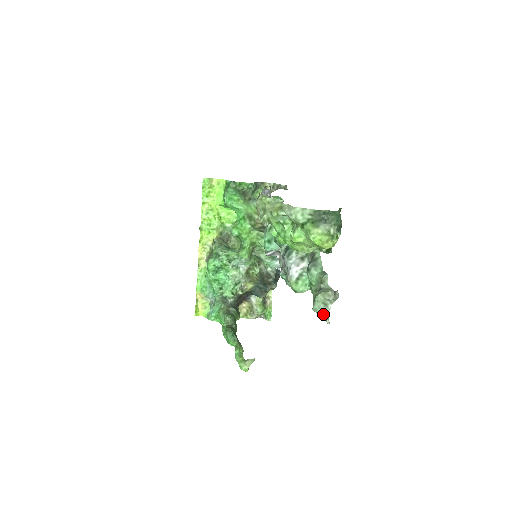
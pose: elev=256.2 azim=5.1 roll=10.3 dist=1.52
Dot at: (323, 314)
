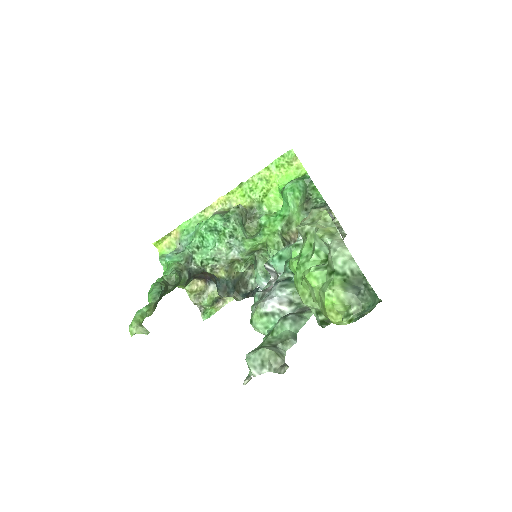
Dot at: (250, 370)
